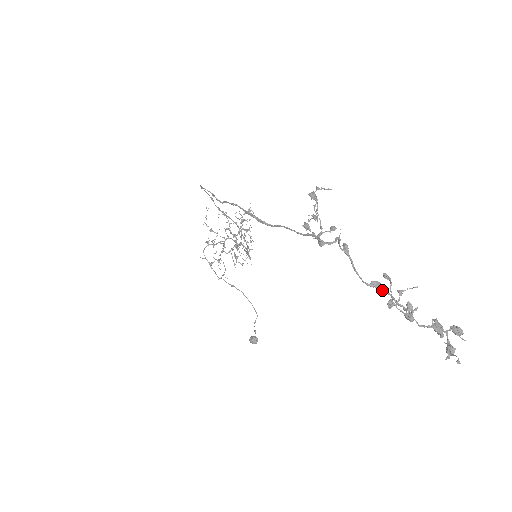
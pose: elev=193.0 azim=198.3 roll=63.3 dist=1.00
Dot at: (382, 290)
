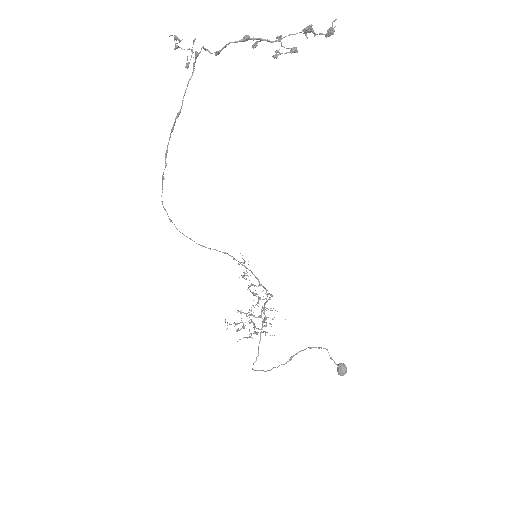
Dot at: (248, 36)
